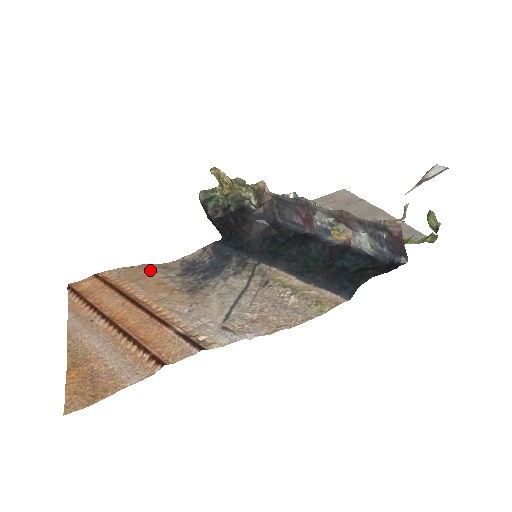
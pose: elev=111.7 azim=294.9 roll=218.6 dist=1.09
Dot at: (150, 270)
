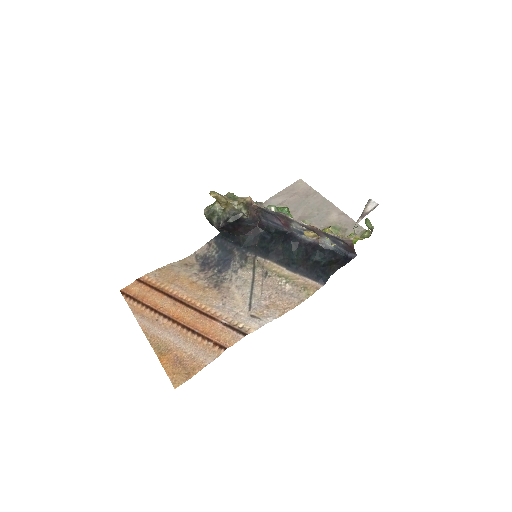
Dot at: (178, 270)
